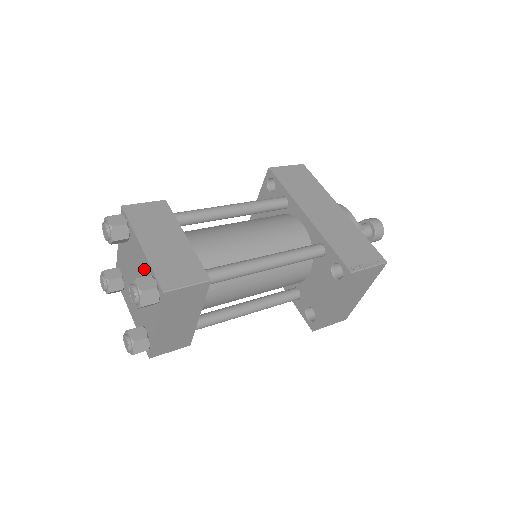
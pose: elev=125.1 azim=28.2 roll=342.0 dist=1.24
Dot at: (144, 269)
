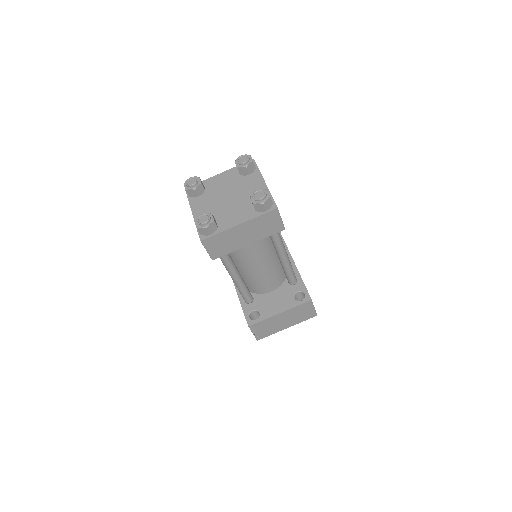
Dot at: occluded
